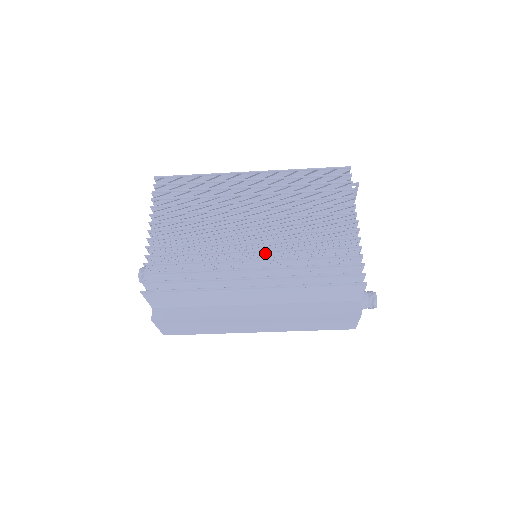
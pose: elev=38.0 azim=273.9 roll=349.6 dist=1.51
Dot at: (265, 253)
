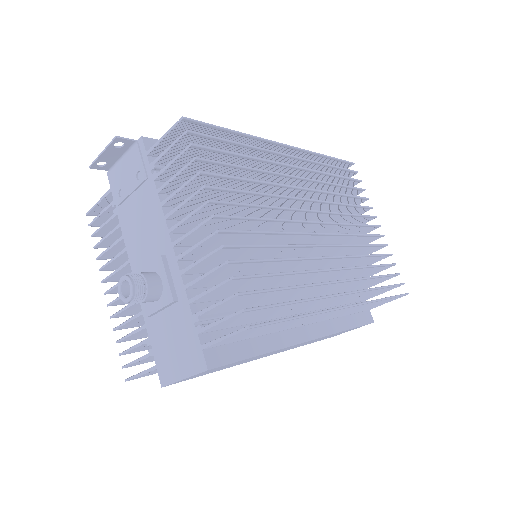
Dot at: (334, 260)
